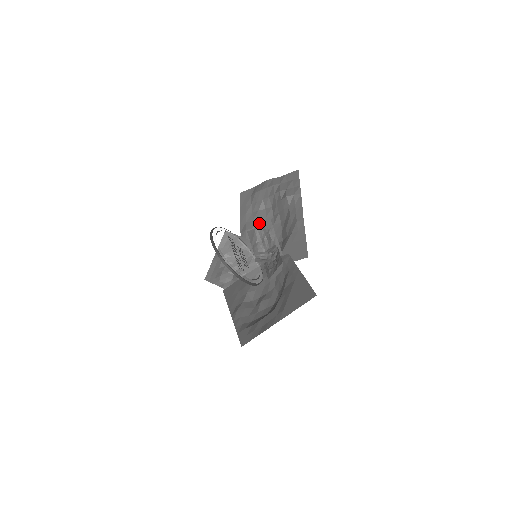
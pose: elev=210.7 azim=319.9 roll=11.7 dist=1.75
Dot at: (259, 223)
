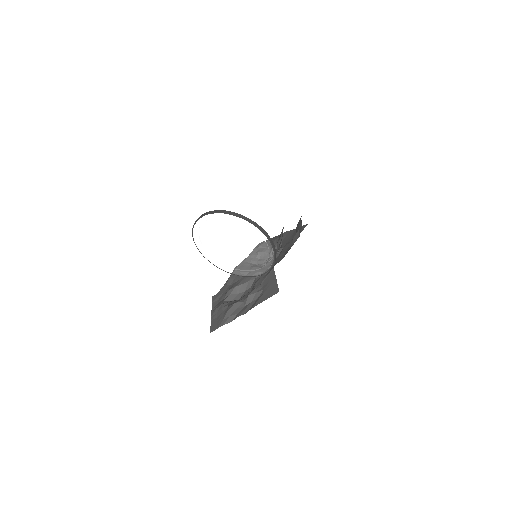
Dot at: occluded
